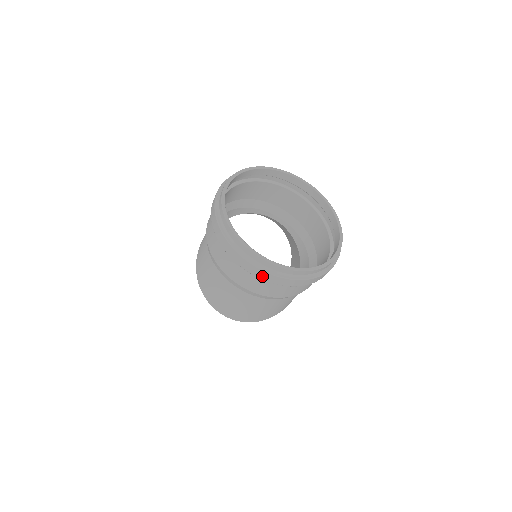
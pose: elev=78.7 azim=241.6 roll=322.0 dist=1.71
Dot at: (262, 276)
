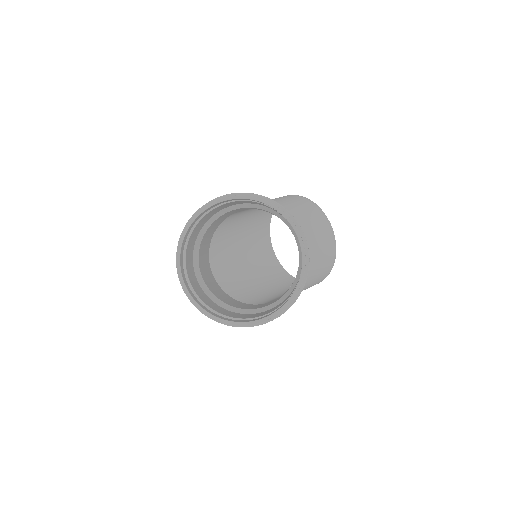
Dot at: occluded
